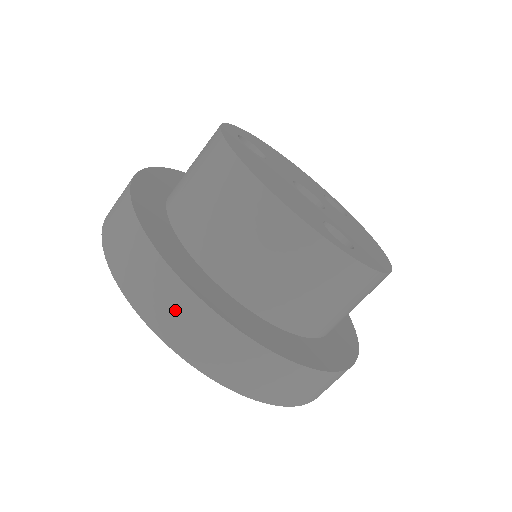
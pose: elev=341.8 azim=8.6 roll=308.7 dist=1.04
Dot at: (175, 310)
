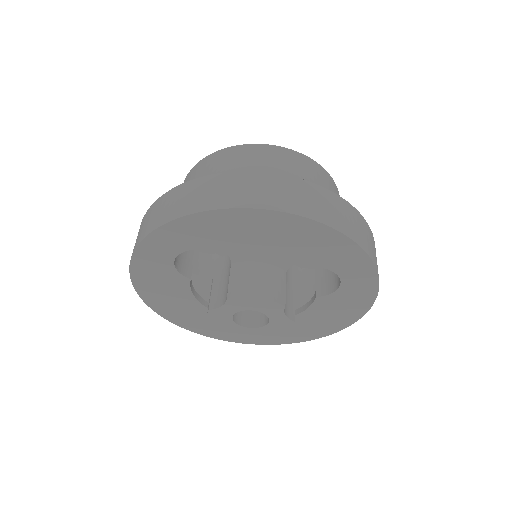
Dot at: (320, 201)
